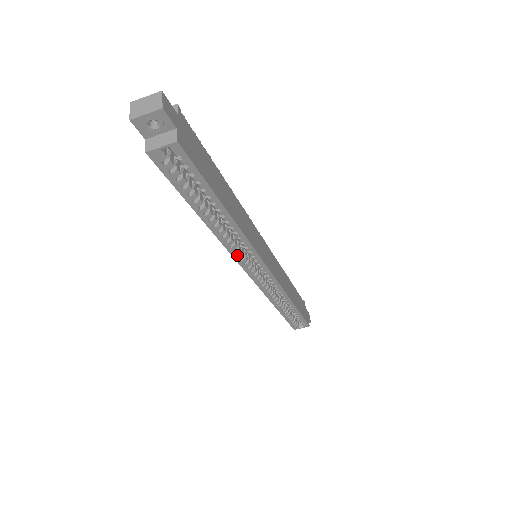
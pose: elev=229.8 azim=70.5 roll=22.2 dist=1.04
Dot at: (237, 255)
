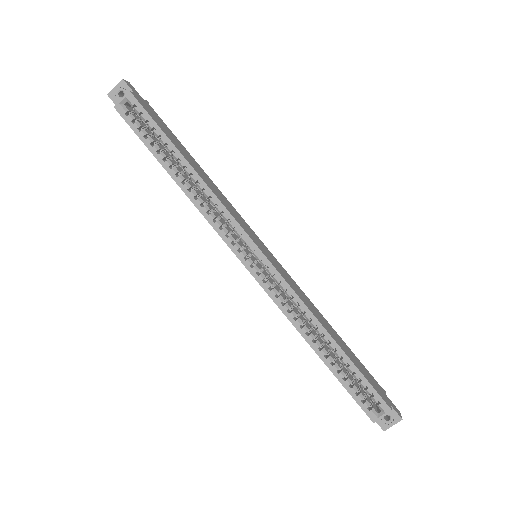
Dot at: (220, 229)
